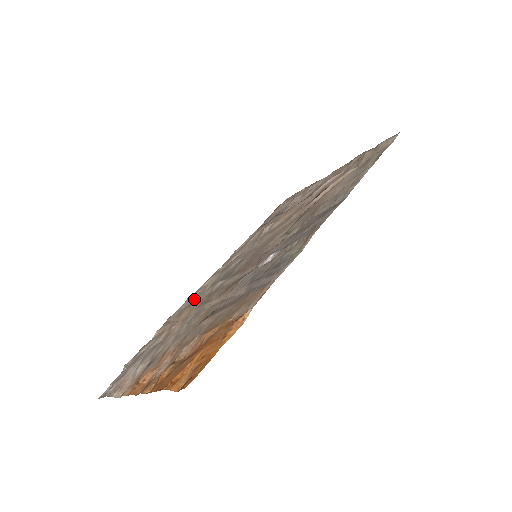
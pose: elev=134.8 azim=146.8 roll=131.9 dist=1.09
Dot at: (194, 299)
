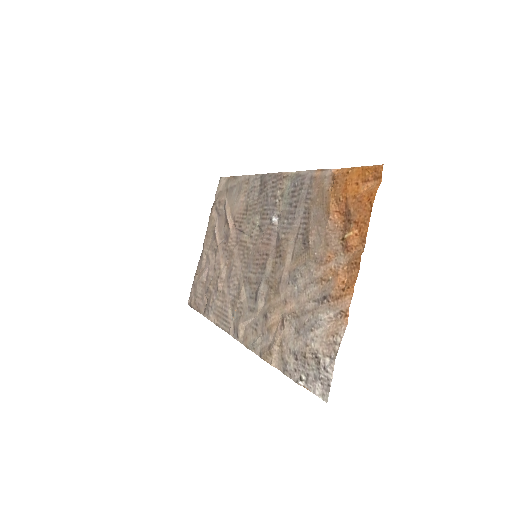
Dot at: (257, 327)
